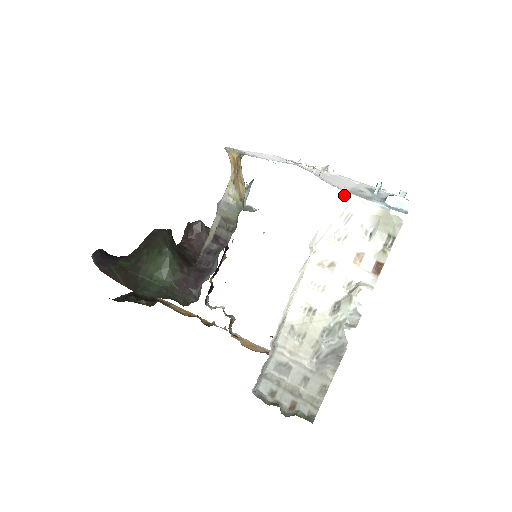
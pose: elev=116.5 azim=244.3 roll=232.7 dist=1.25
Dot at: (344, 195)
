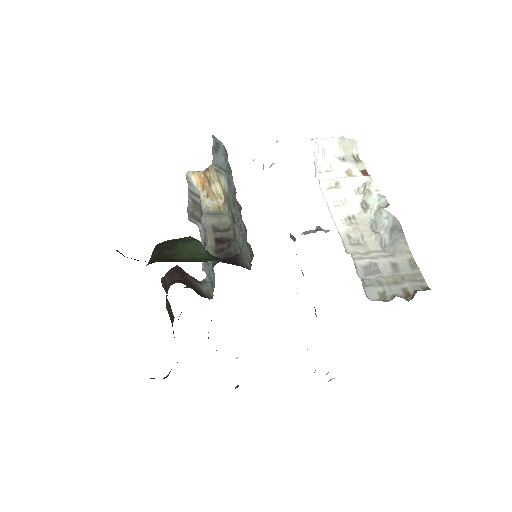
Dot at: occluded
